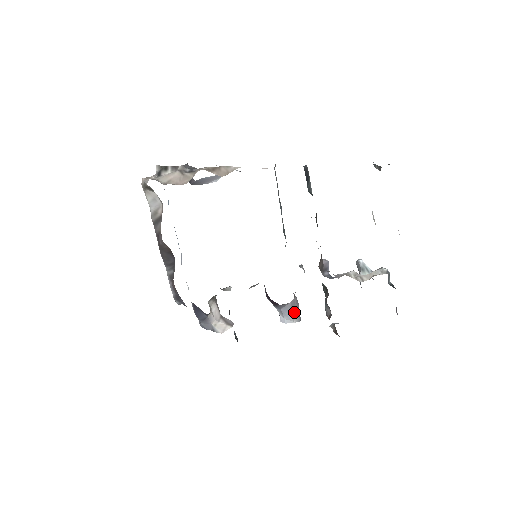
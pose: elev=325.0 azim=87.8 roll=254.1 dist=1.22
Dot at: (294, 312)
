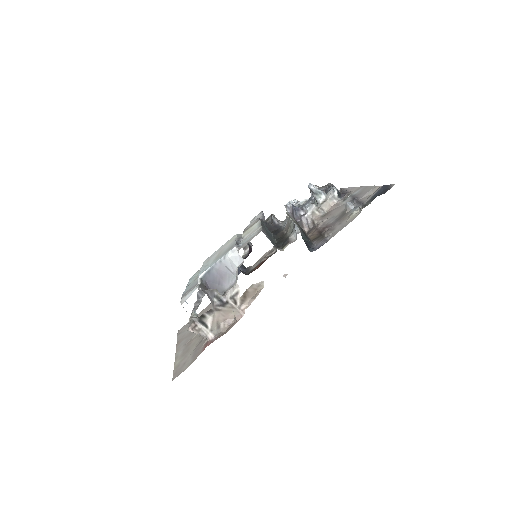
Dot at: occluded
